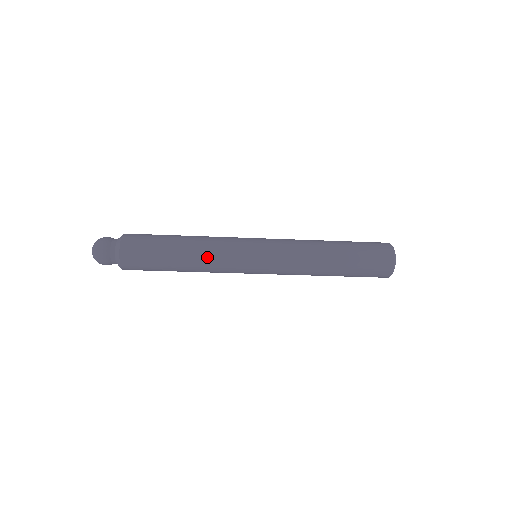
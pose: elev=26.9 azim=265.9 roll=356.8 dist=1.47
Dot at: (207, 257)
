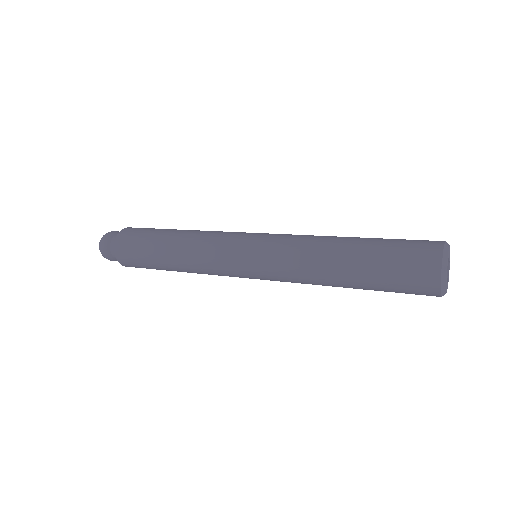
Dot at: (192, 251)
